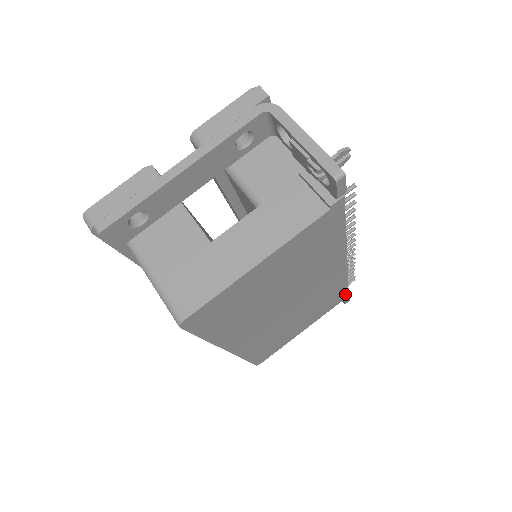
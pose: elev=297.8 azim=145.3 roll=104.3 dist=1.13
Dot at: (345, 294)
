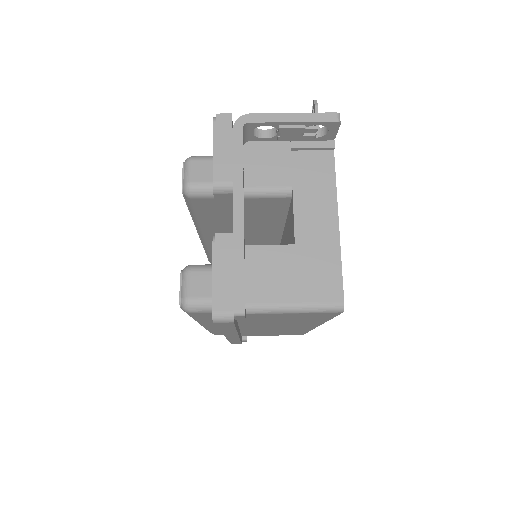
Dot at: occluded
